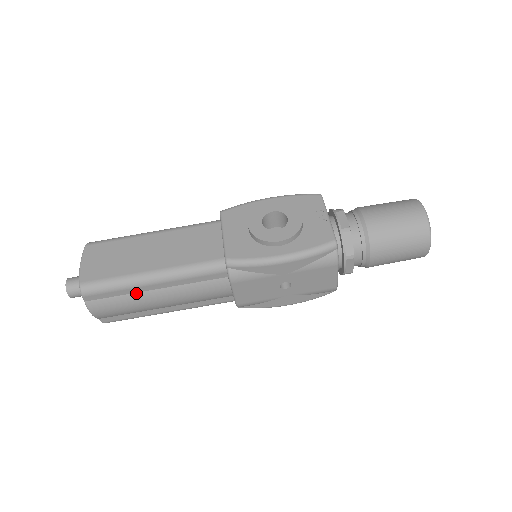
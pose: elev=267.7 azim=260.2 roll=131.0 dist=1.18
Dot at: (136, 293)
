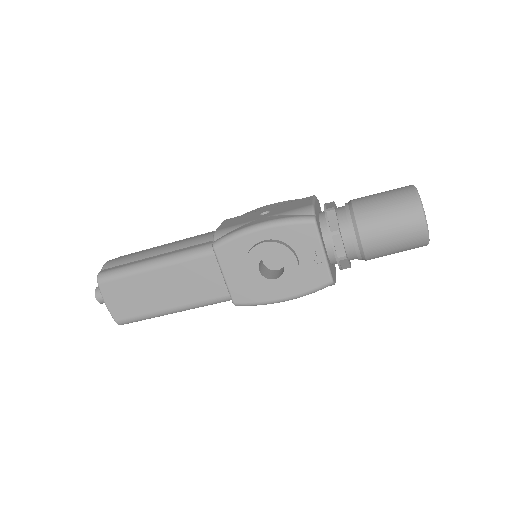
Dot at: occluded
